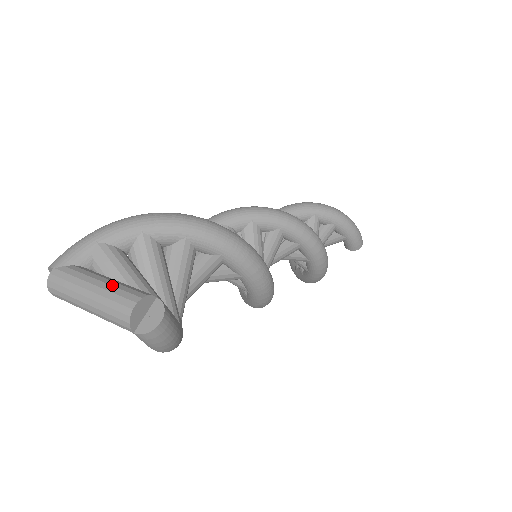
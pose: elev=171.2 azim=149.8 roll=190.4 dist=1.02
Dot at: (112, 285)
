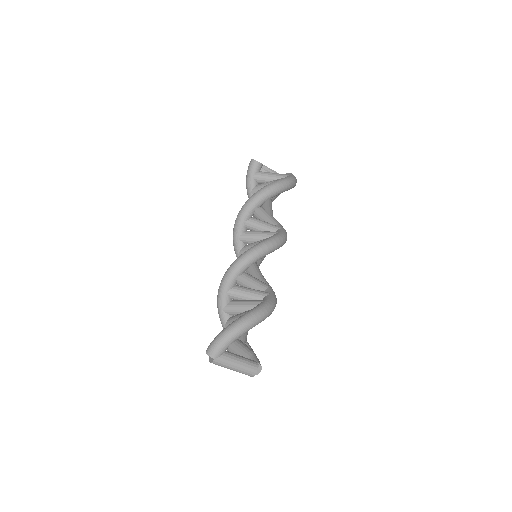
Dot at: (244, 366)
